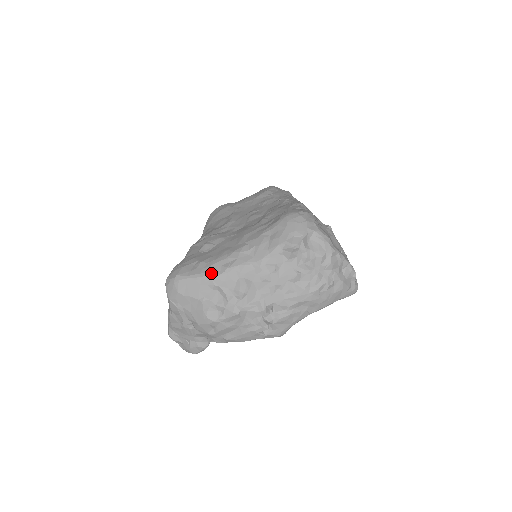
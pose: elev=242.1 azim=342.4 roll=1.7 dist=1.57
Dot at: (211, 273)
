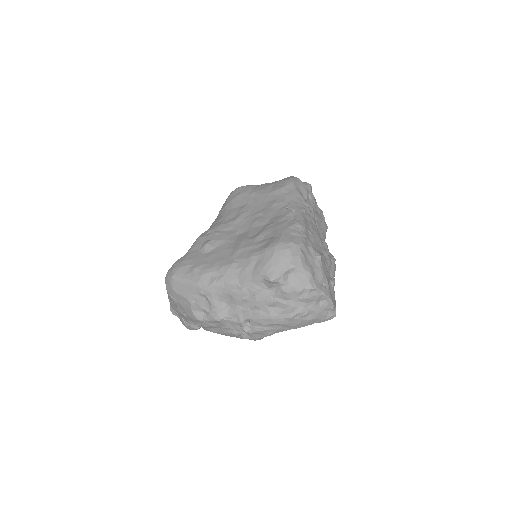
Dot at: (200, 283)
